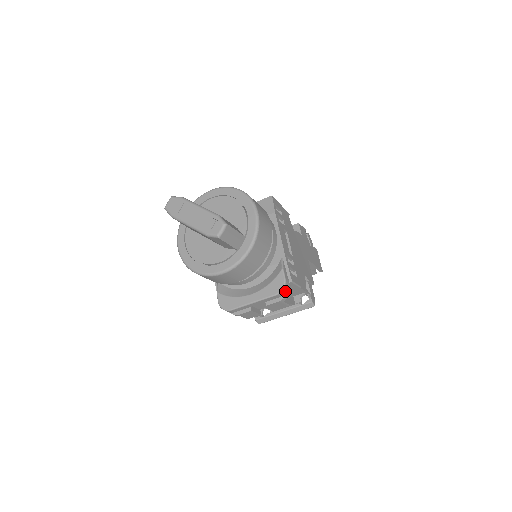
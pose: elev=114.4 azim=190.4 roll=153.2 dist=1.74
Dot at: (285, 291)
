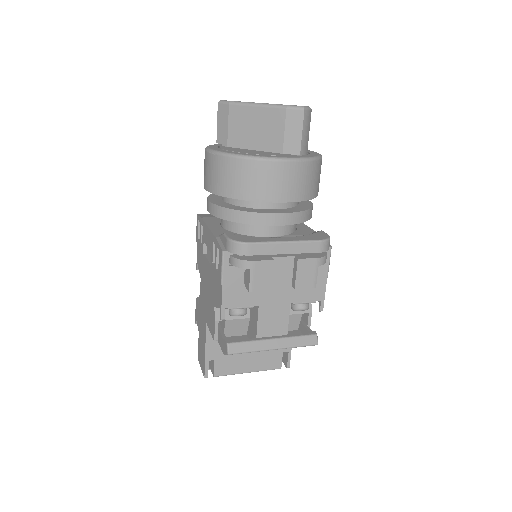
Dot at: (327, 248)
